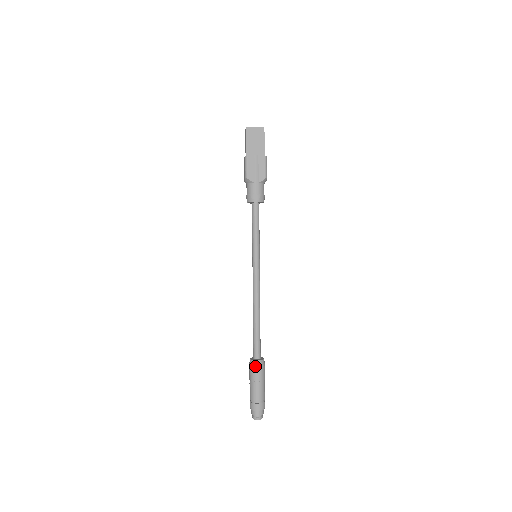
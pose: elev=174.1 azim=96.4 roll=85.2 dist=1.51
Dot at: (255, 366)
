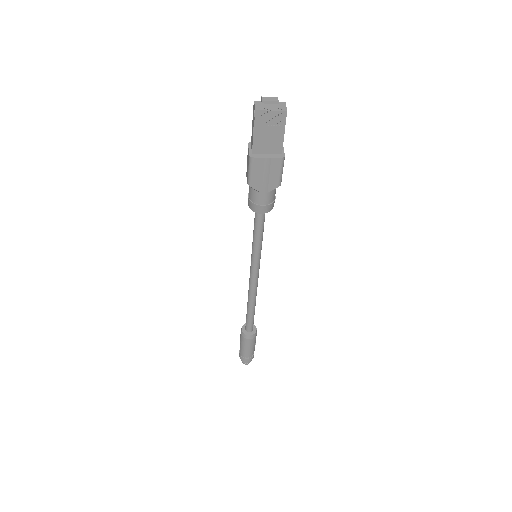
Dot at: (246, 339)
